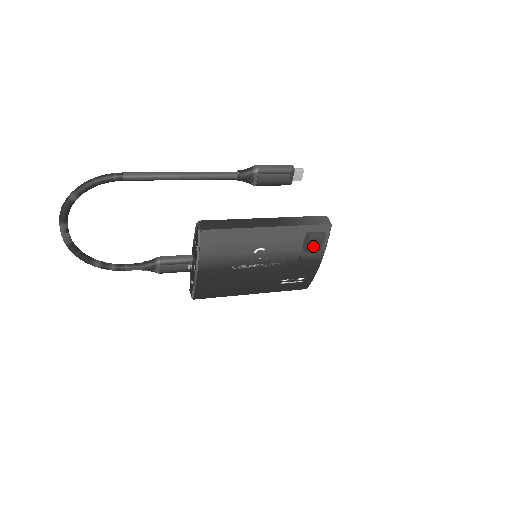
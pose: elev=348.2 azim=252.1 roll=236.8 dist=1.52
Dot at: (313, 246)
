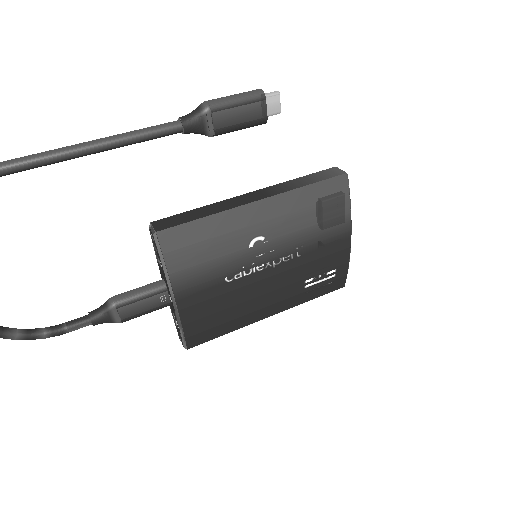
Dot at: (332, 214)
